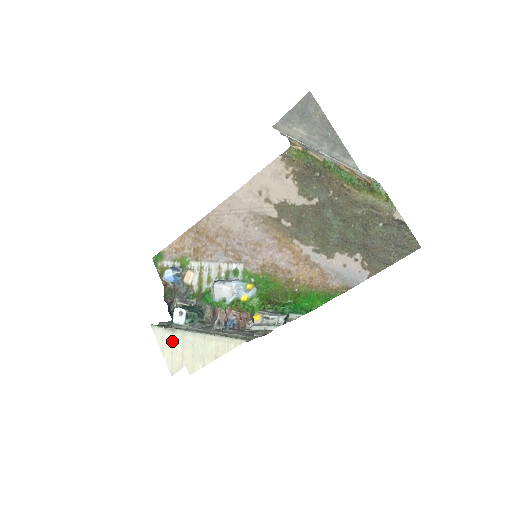
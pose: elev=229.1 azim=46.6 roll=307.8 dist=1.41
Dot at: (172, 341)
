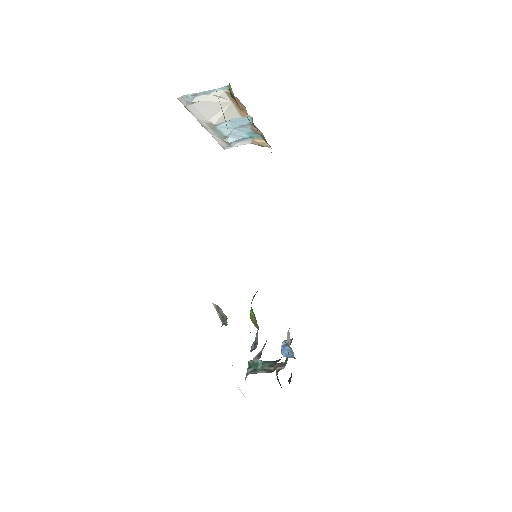
Dot at: occluded
